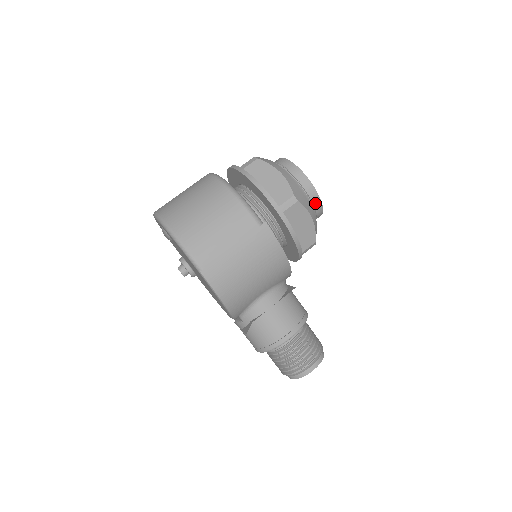
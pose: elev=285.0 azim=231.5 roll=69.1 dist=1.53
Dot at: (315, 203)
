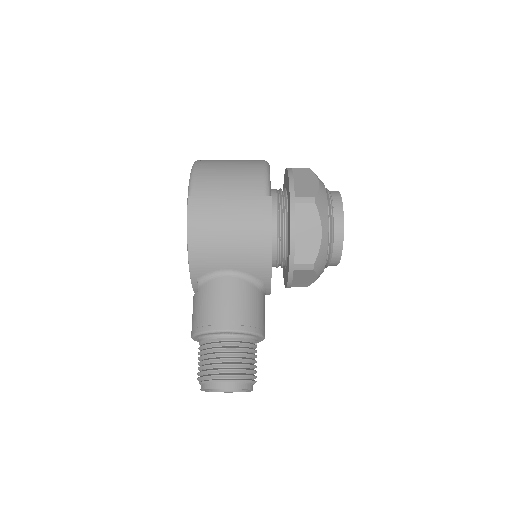
Dot at: (336, 232)
